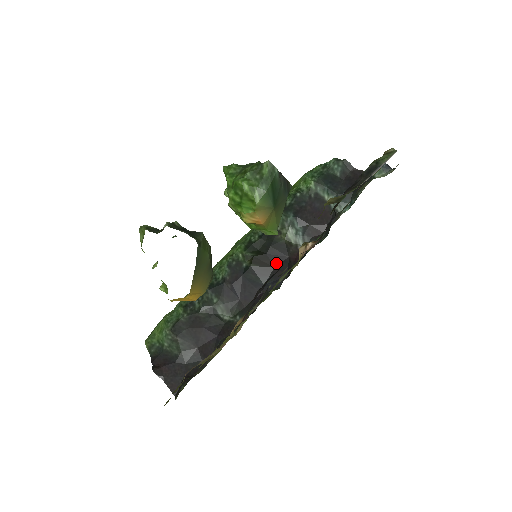
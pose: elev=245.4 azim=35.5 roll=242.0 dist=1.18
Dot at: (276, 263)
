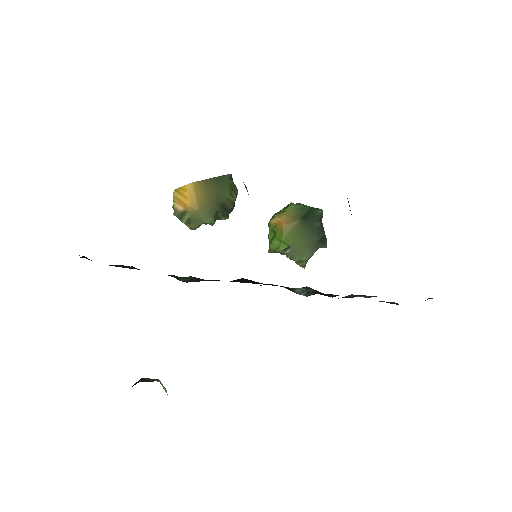
Dot at: occluded
